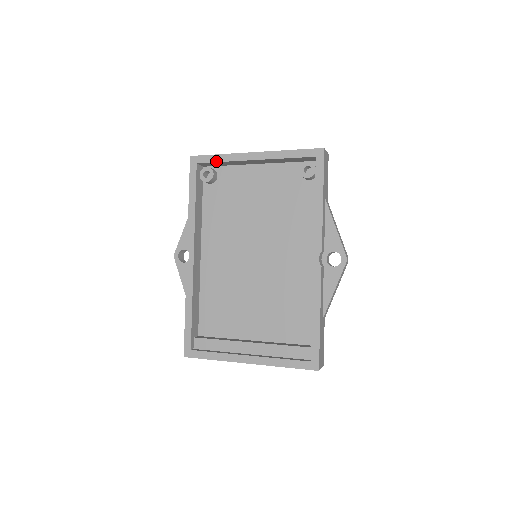
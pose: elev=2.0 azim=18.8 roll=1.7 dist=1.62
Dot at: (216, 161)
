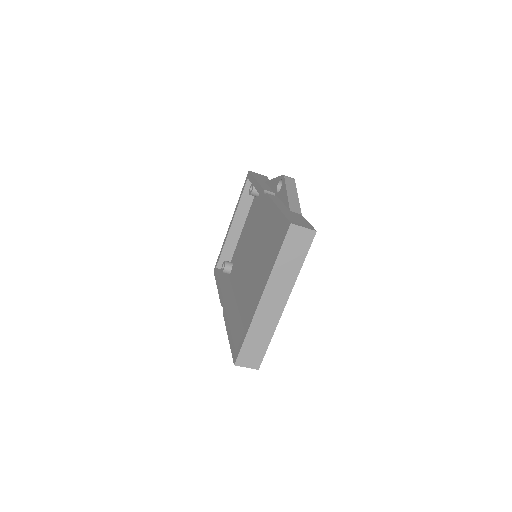
Dot at: (221, 253)
